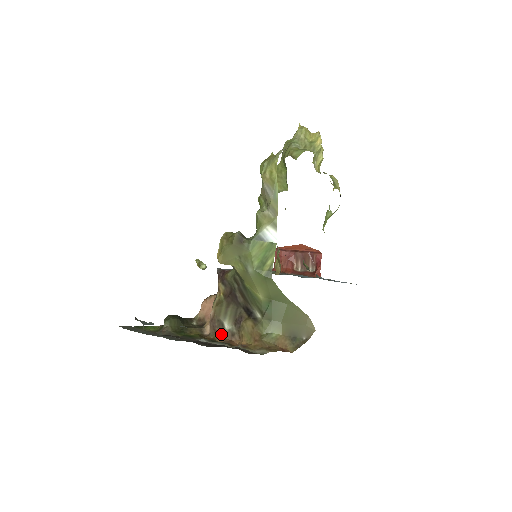
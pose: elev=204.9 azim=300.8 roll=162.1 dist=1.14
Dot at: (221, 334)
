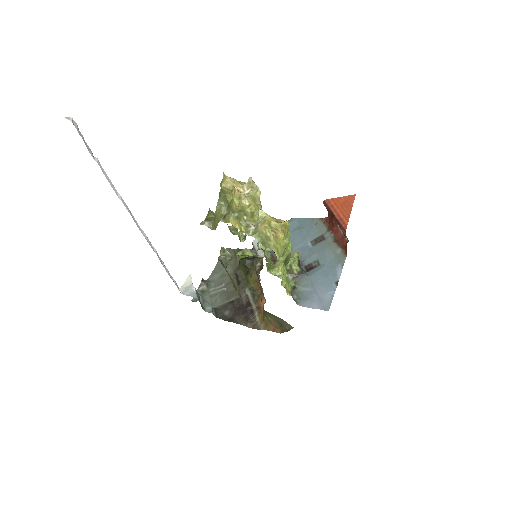
Dot at: (261, 289)
